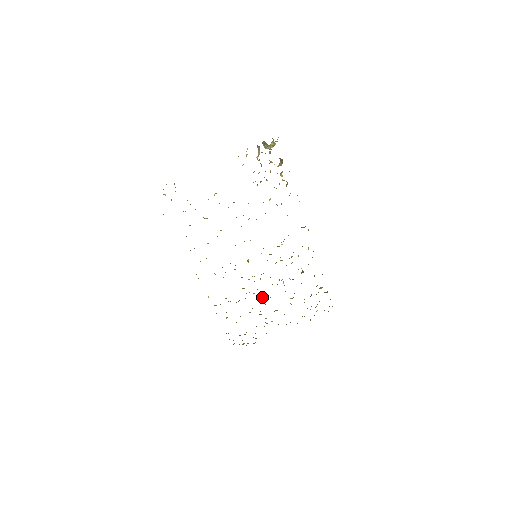
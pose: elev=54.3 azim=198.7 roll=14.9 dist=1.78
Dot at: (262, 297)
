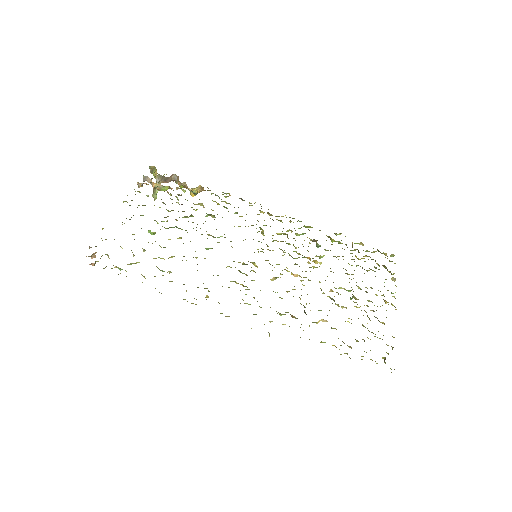
Dot at: occluded
